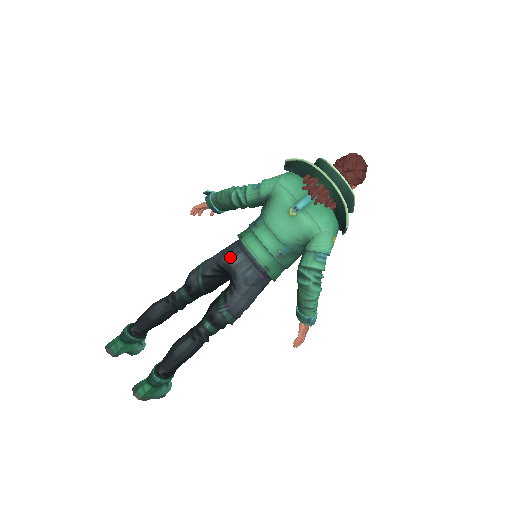
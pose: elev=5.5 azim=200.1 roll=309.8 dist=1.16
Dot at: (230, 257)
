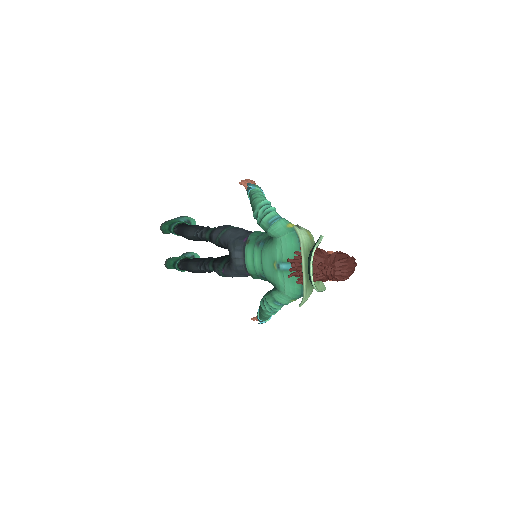
Dot at: (234, 249)
